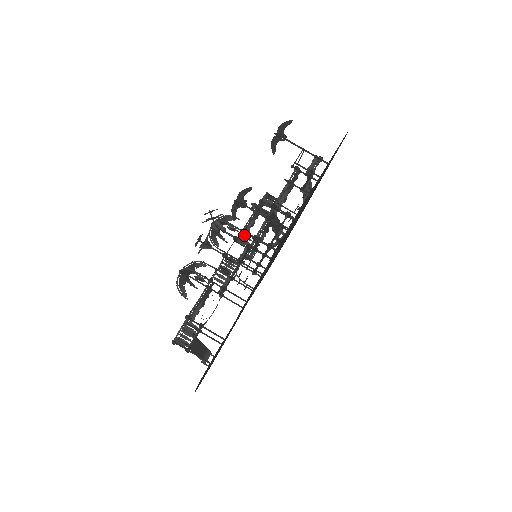
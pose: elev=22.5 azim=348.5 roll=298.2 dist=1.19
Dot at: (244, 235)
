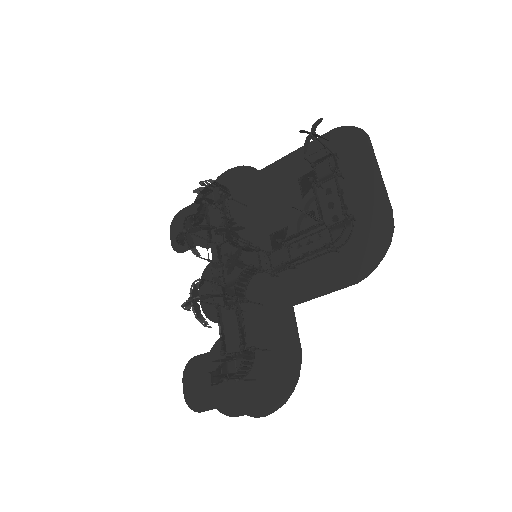
Dot at: occluded
